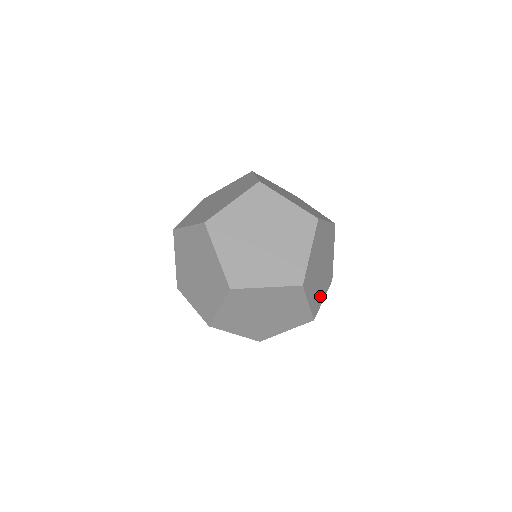
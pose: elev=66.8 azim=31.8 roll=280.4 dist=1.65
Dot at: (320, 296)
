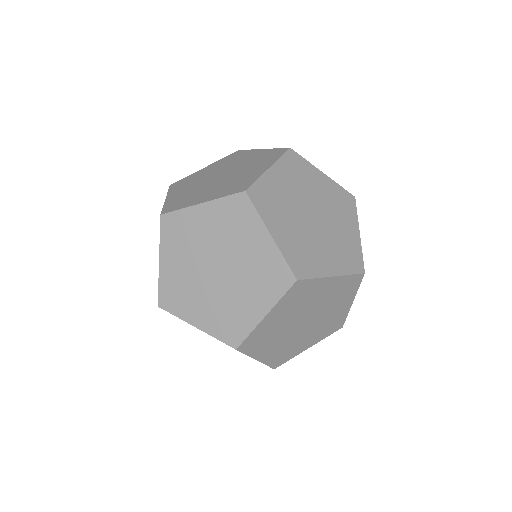
Dot at: occluded
